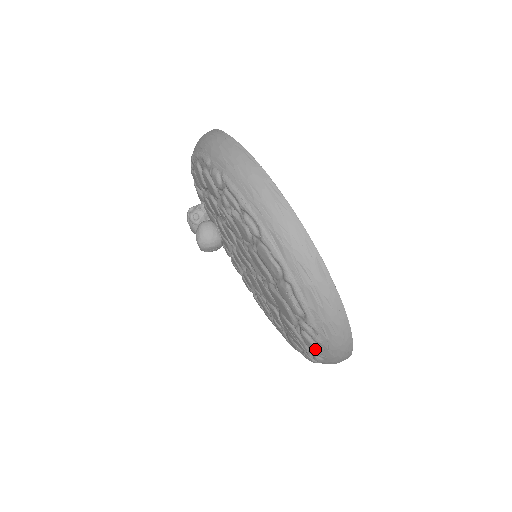
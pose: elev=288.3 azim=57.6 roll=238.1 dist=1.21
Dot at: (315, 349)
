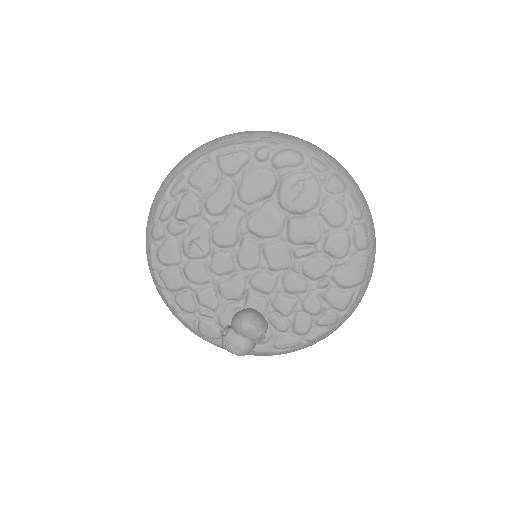
Dot at: (290, 152)
